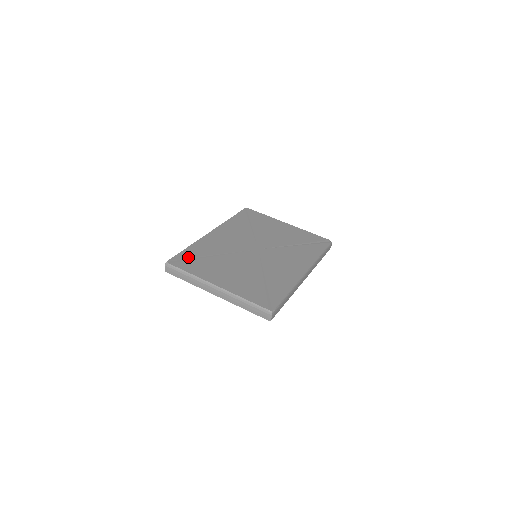
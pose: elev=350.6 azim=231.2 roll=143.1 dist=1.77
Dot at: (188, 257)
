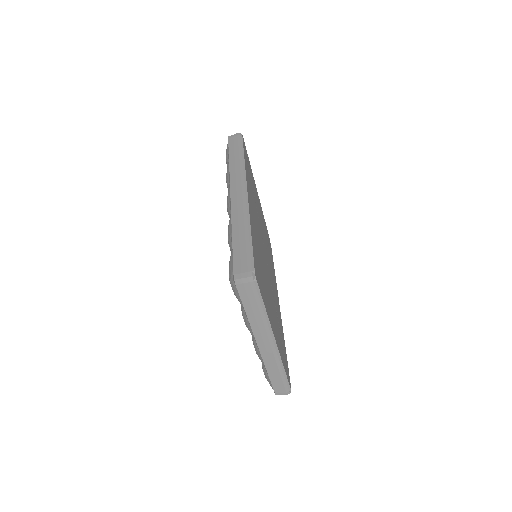
Dot at: occluded
